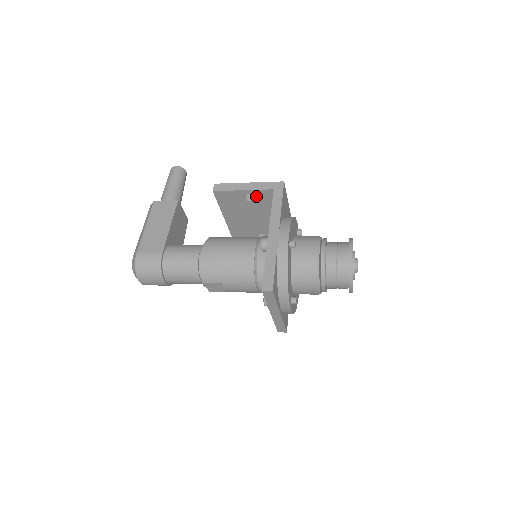
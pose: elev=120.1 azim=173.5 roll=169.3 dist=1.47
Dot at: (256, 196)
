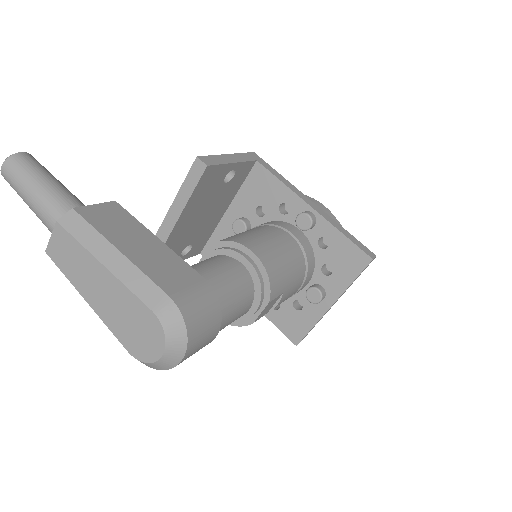
Dot at: (236, 173)
